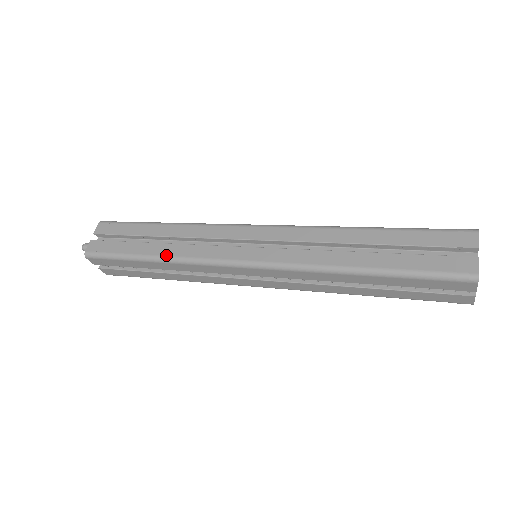
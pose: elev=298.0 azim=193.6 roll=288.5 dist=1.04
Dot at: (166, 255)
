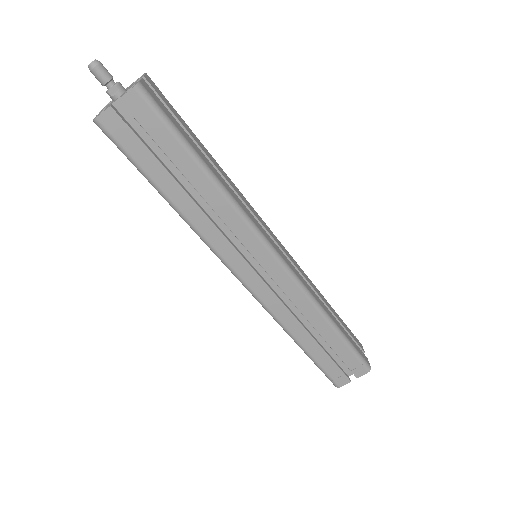
Dot at: (186, 216)
